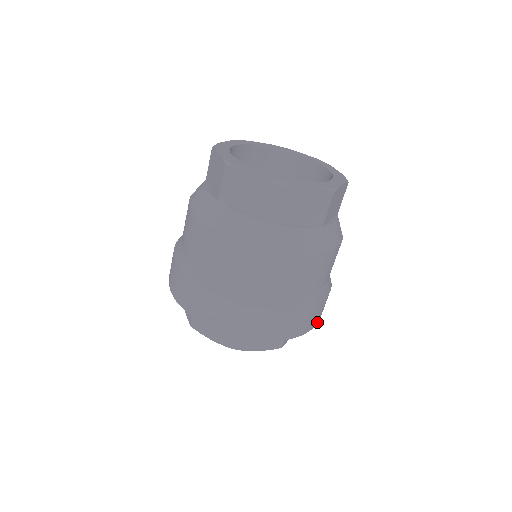
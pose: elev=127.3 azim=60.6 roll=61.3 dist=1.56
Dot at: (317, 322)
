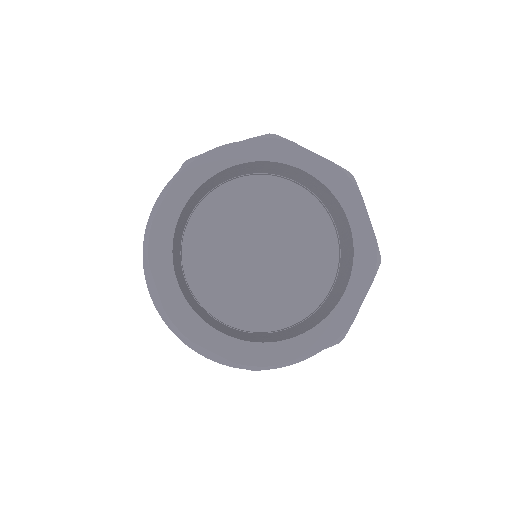
Dot at: occluded
